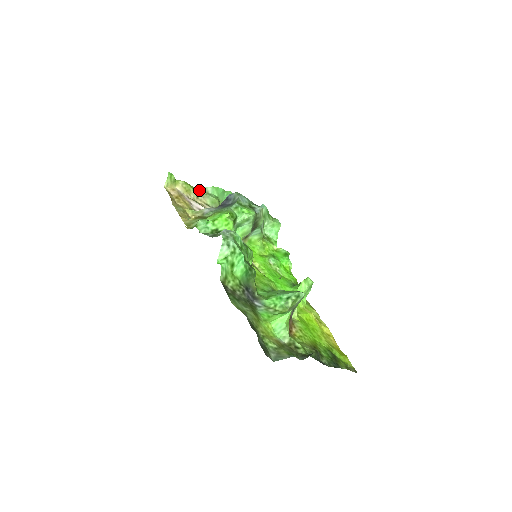
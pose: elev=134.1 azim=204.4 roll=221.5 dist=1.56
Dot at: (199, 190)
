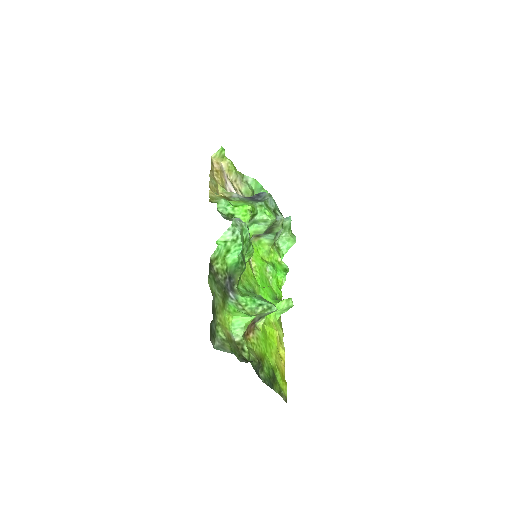
Dot at: (240, 175)
